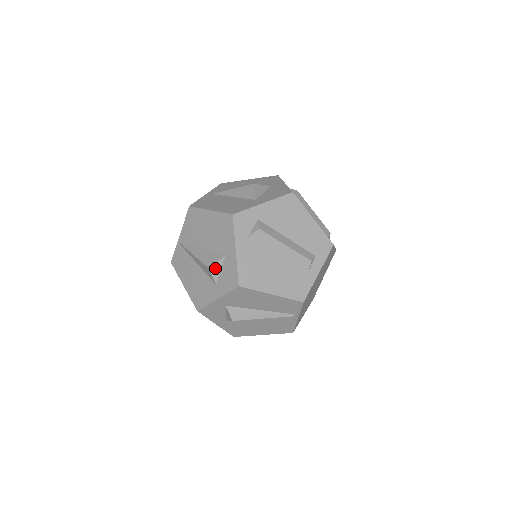
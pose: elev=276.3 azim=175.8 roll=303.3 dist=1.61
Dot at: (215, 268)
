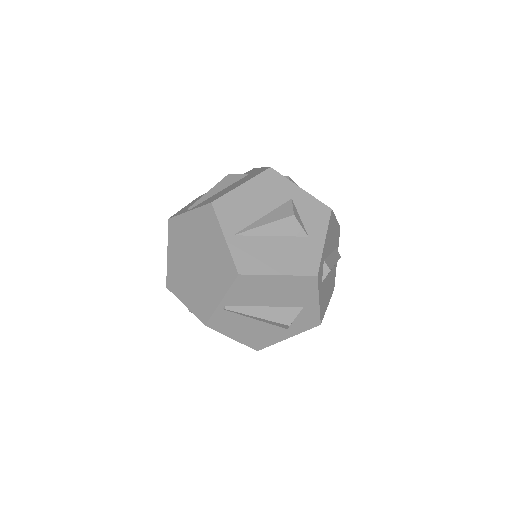
Dot at: occluded
